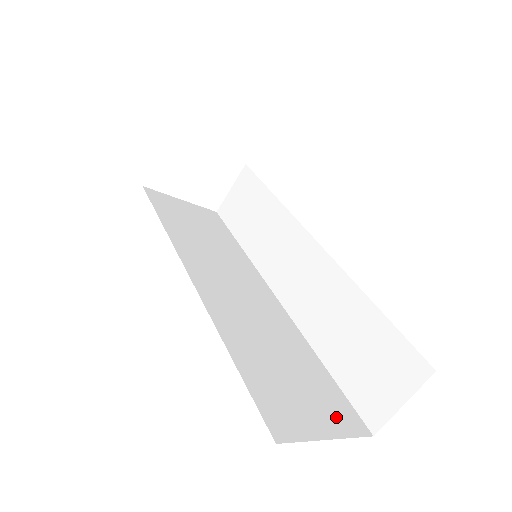
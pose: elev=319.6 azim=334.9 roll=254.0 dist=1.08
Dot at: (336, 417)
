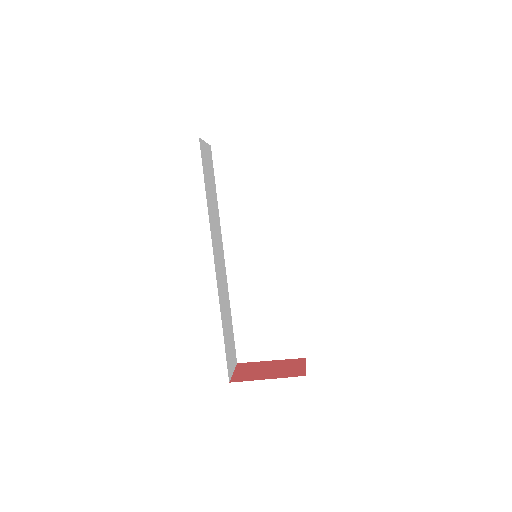
Dot at: (284, 348)
